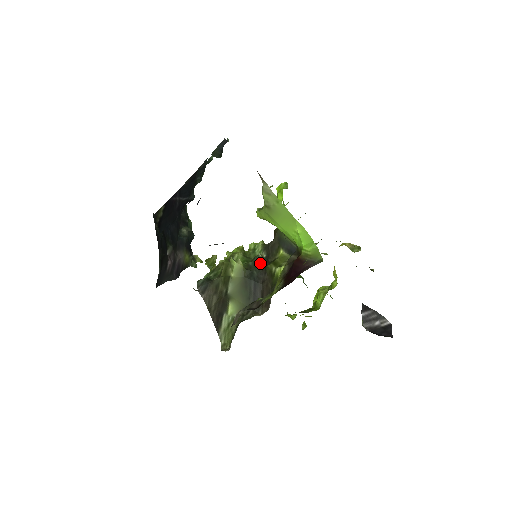
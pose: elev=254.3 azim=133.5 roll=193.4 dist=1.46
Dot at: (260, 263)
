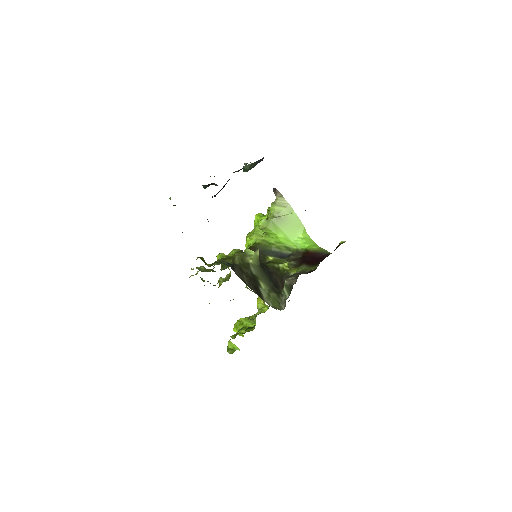
Dot at: occluded
